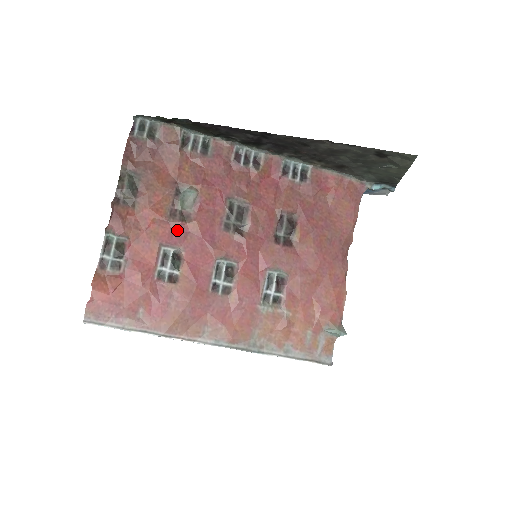
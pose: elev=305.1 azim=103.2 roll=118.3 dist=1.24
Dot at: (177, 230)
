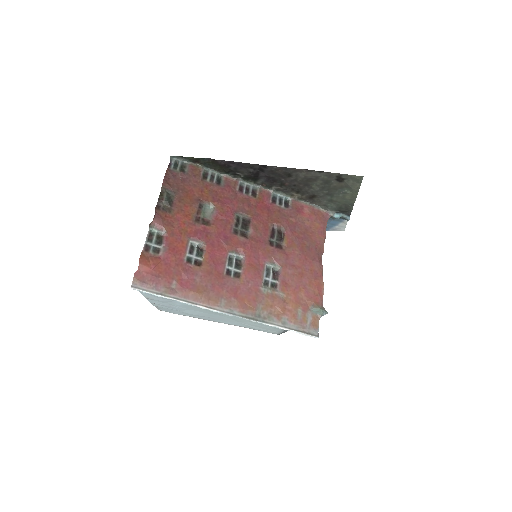
Dot at: (200, 230)
